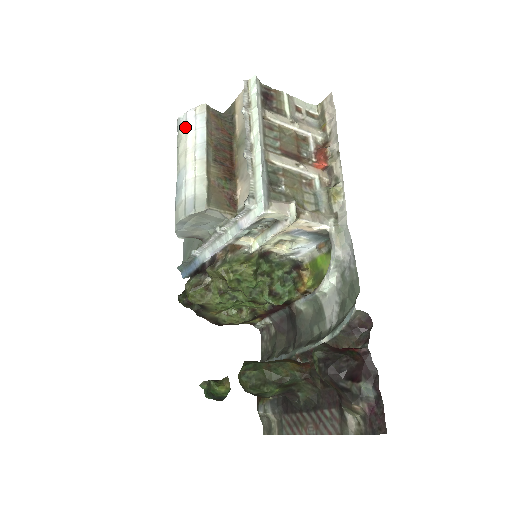
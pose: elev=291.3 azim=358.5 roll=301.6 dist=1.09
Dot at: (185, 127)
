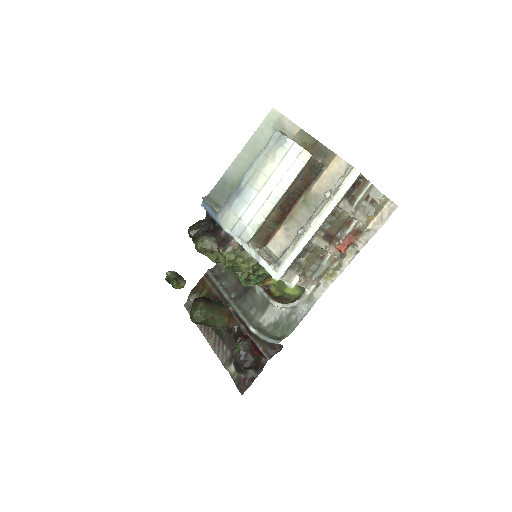
Dot at: (283, 156)
